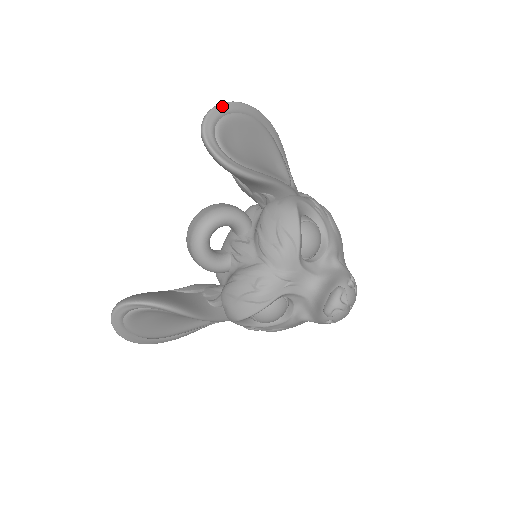
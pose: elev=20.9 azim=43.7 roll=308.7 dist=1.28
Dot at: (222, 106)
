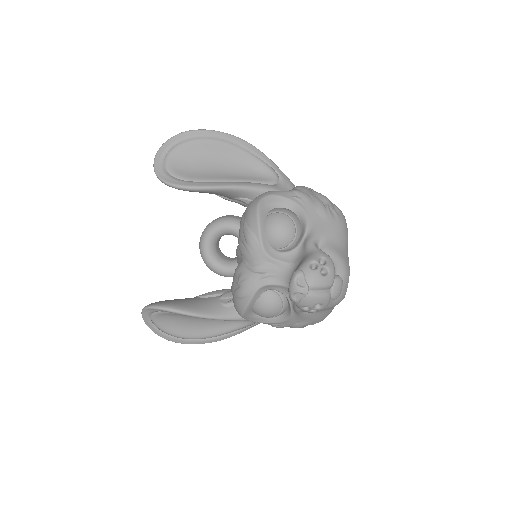
Dot at: (170, 140)
